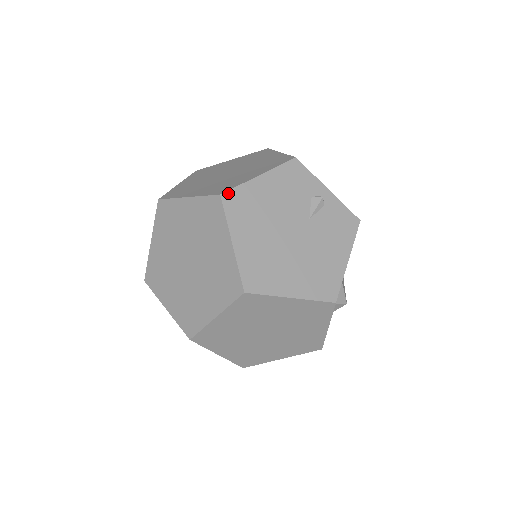
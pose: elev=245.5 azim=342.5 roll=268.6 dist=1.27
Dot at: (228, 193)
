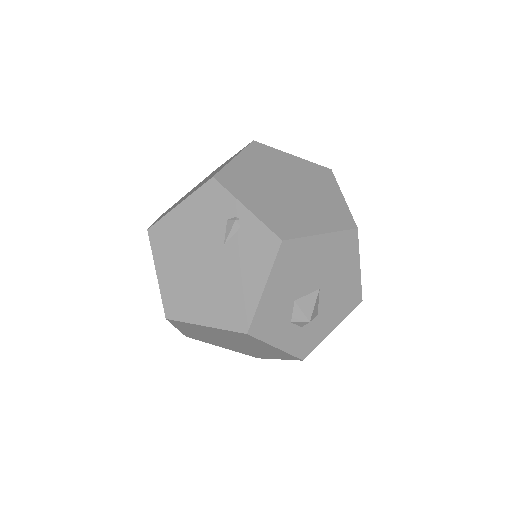
Dot at: (153, 227)
